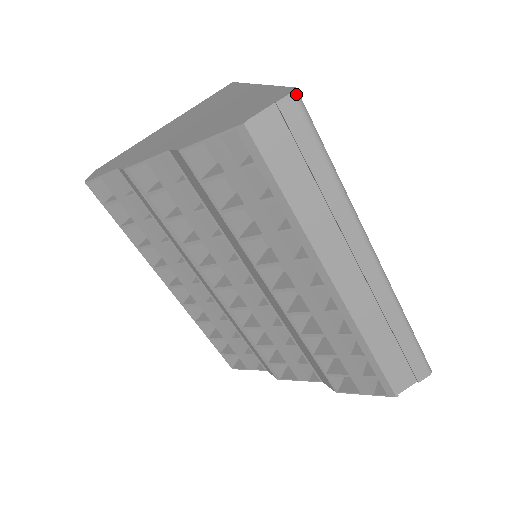
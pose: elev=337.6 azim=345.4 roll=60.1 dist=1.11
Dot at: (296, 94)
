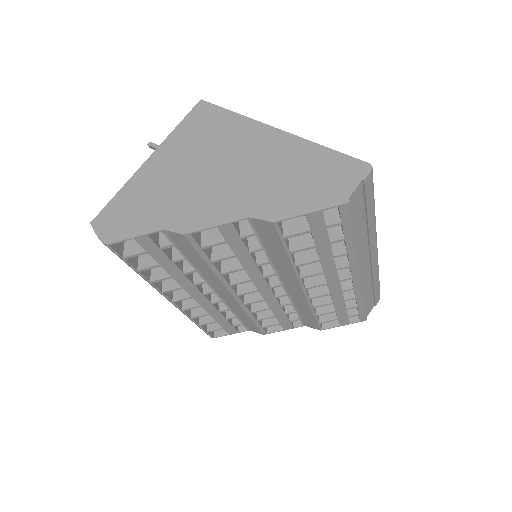
Dot at: (372, 170)
